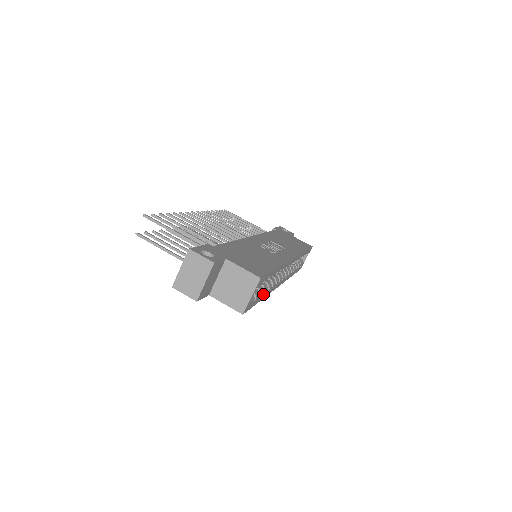
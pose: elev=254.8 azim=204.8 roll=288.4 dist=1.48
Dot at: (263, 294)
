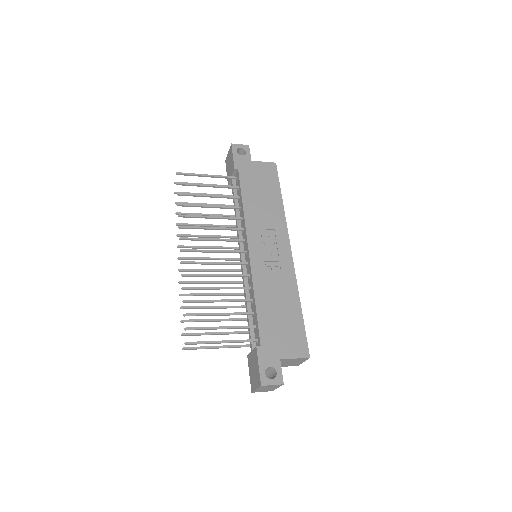
Dot at: occluded
